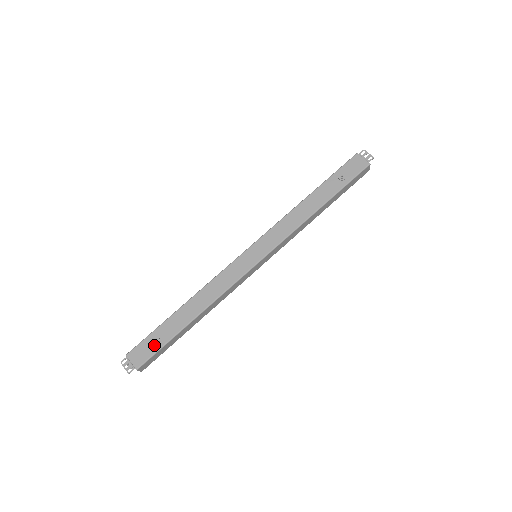
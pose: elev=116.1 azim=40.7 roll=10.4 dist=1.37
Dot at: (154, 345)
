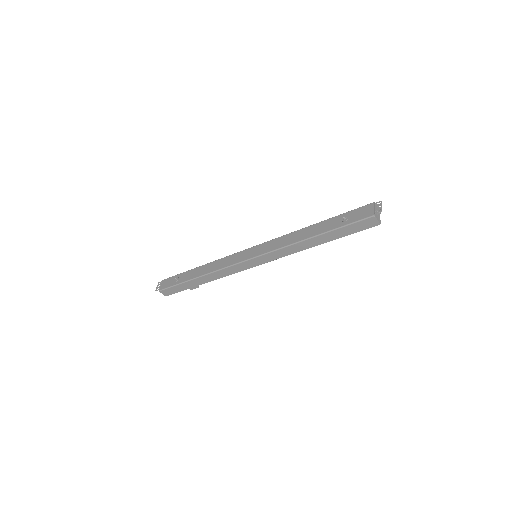
Dot at: (174, 282)
